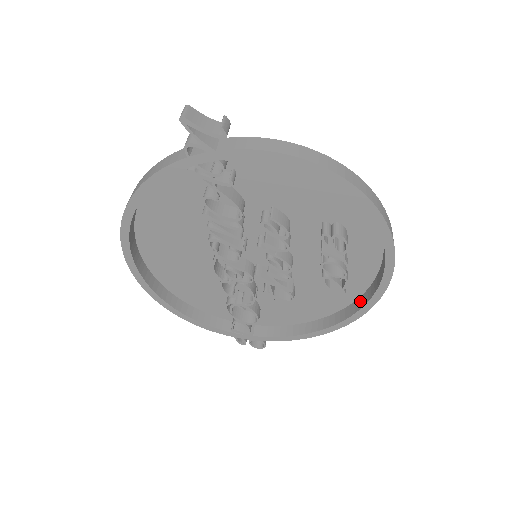
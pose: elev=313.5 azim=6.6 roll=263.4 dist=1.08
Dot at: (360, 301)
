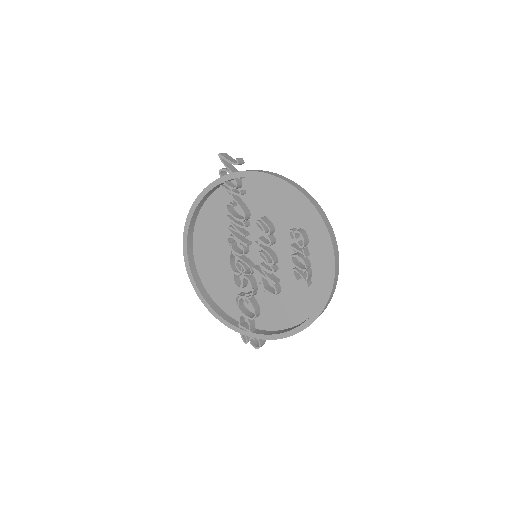
Dot at: occluded
